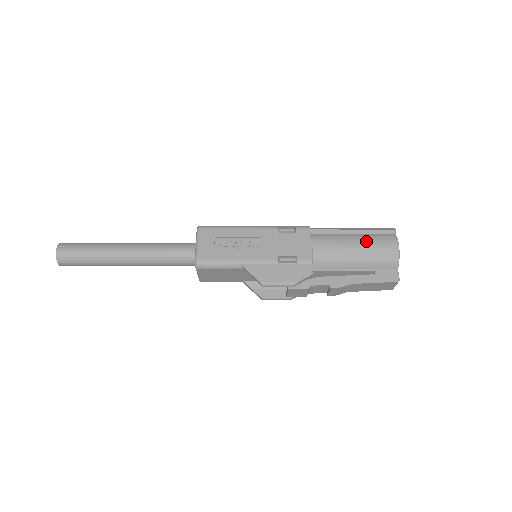
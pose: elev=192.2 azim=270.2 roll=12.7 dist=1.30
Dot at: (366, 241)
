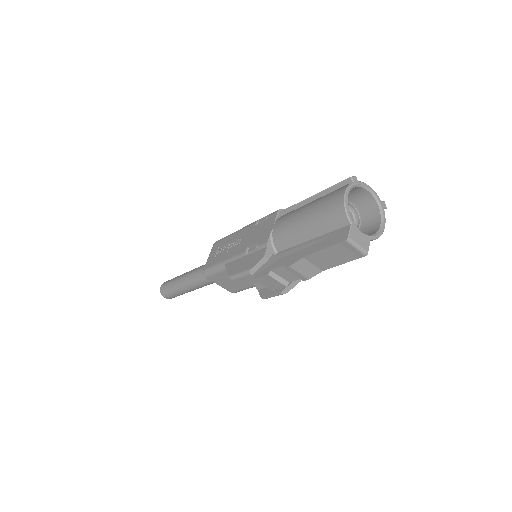
Dot at: (316, 203)
